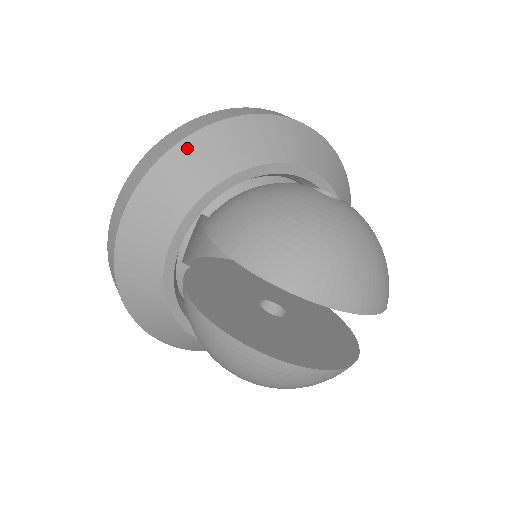
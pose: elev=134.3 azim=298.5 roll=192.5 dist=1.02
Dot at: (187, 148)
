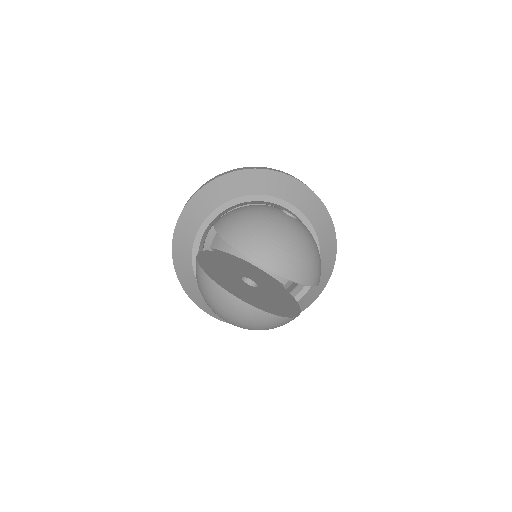
Dot at: (222, 180)
